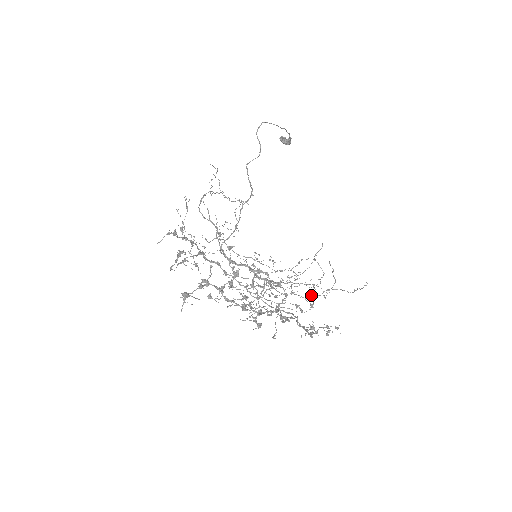
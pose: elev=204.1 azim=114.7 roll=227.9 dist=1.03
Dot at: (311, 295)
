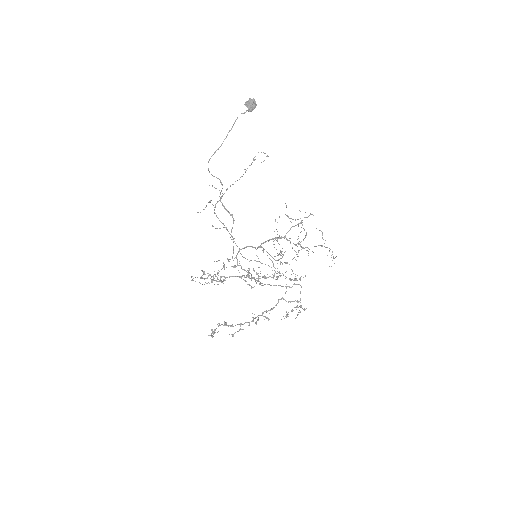
Dot at: (314, 246)
